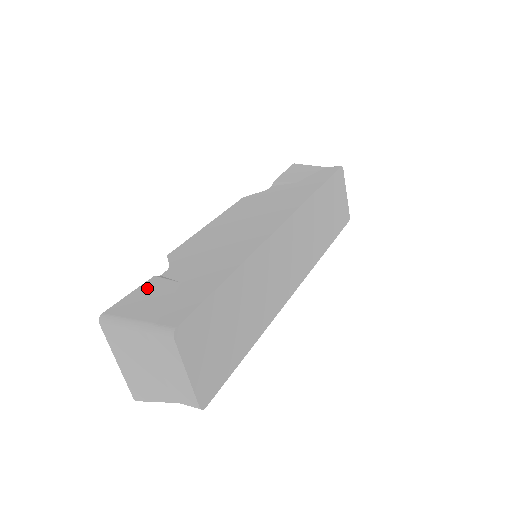
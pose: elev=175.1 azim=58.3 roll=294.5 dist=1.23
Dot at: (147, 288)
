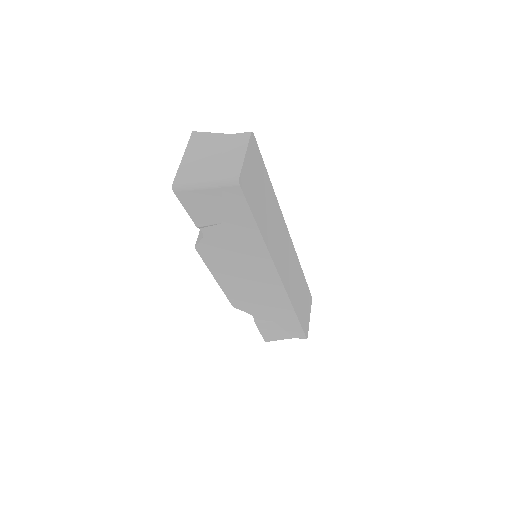
Dot at: occluded
